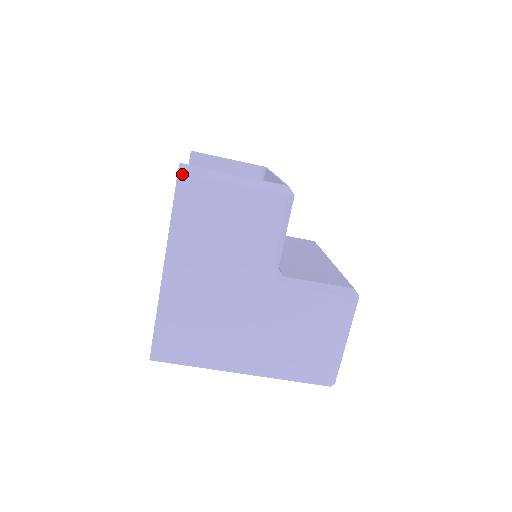
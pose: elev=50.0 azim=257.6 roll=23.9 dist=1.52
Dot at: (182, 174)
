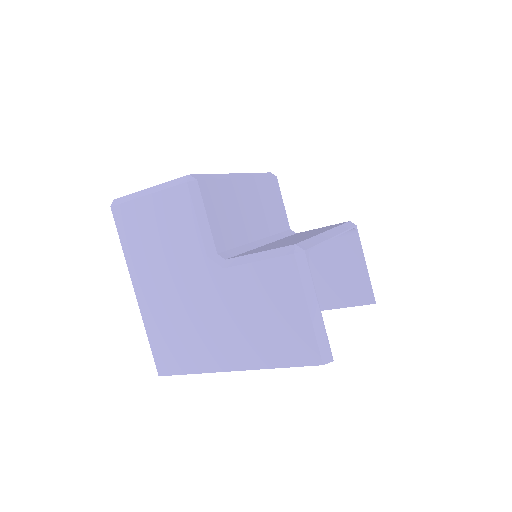
Dot at: (113, 207)
